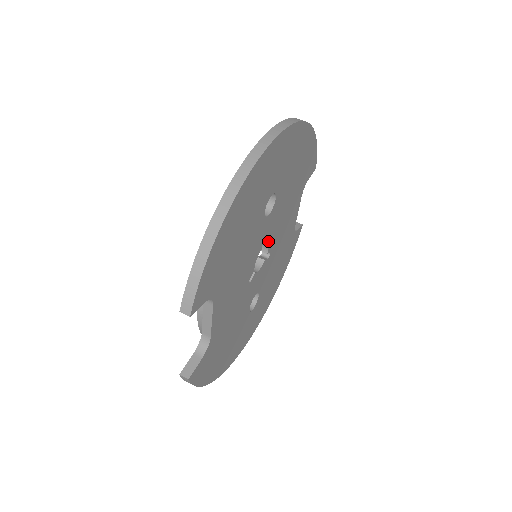
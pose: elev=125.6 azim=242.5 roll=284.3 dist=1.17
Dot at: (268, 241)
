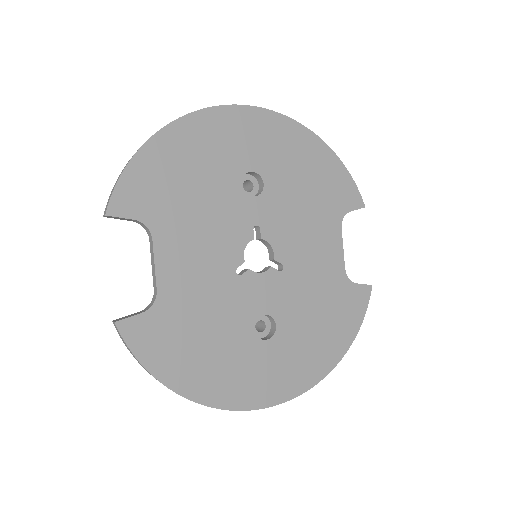
Dot at: (269, 239)
